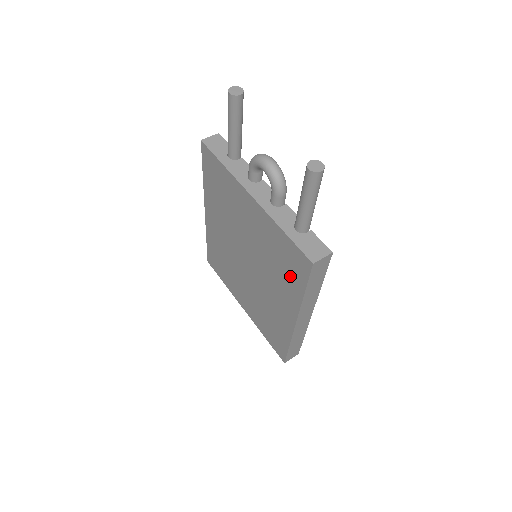
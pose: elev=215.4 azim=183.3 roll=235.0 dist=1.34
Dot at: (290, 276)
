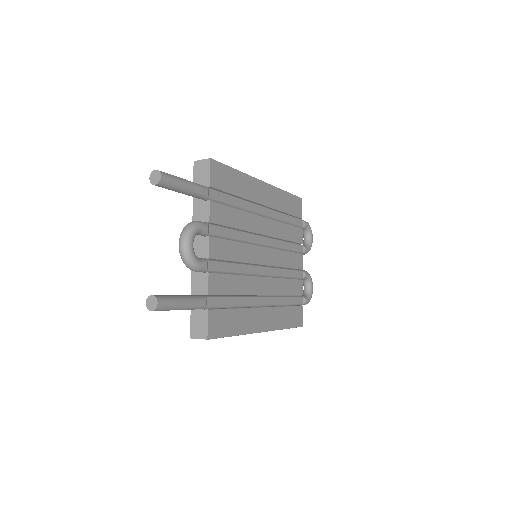
Dot at: occluded
